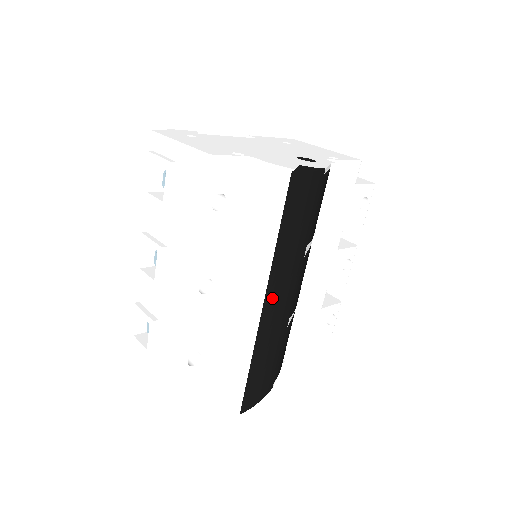
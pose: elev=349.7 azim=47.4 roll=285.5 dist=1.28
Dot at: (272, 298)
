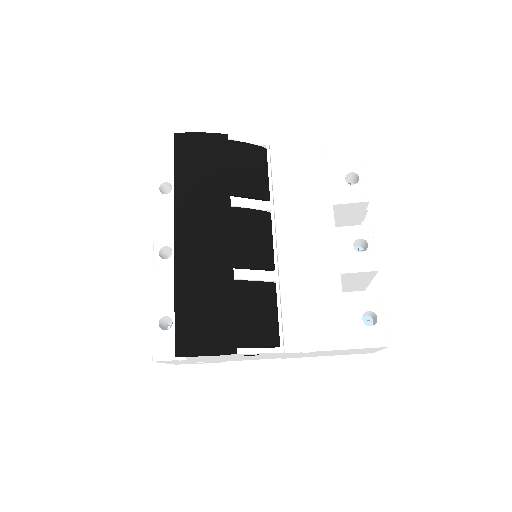
Dot at: (185, 231)
